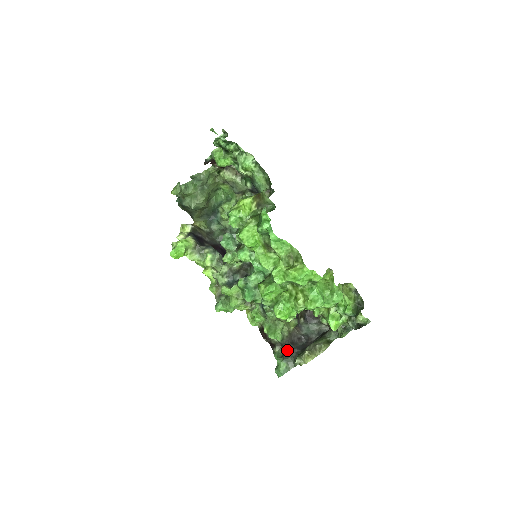
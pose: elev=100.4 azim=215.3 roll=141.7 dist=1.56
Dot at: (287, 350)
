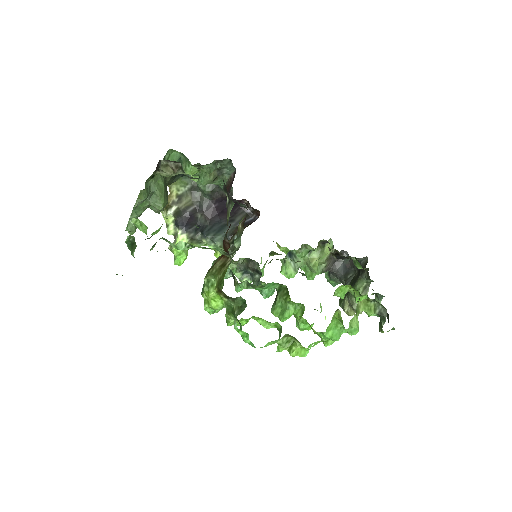
Dot at: (331, 272)
